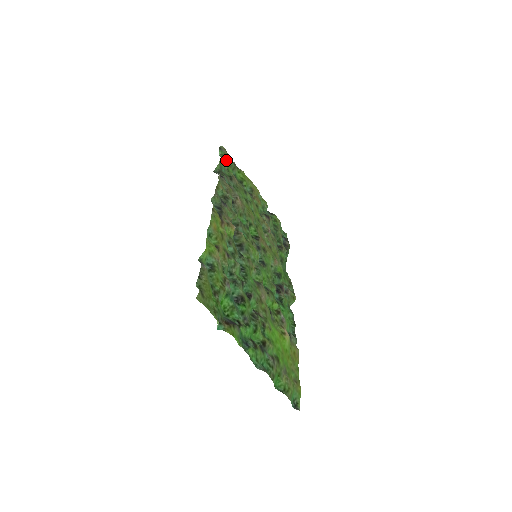
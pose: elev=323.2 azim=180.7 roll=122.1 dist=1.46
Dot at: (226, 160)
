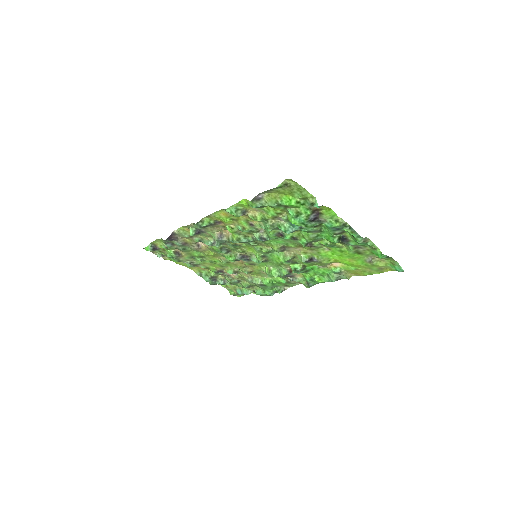
Dot at: (156, 251)
